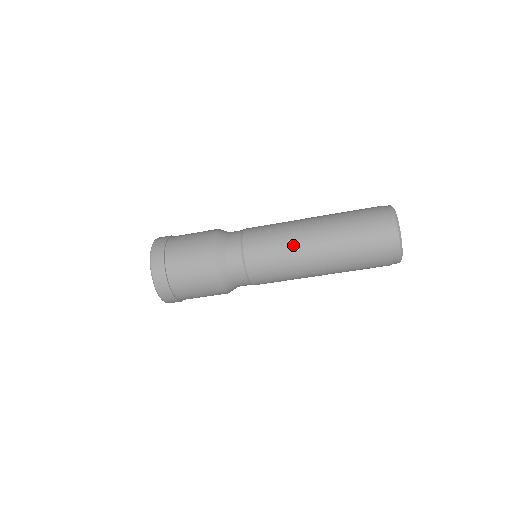
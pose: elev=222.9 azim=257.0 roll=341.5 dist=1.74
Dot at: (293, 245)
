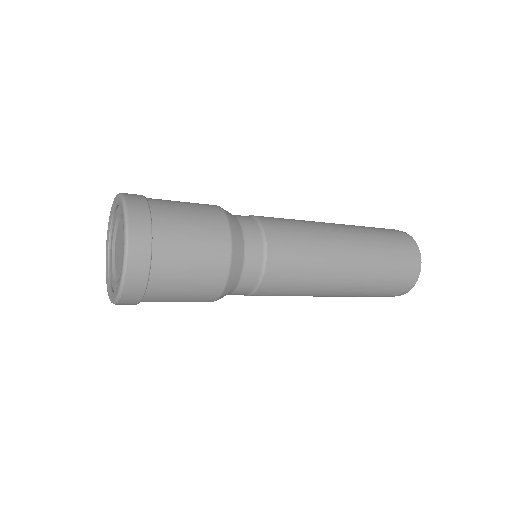
Dot at: (314, 292)
